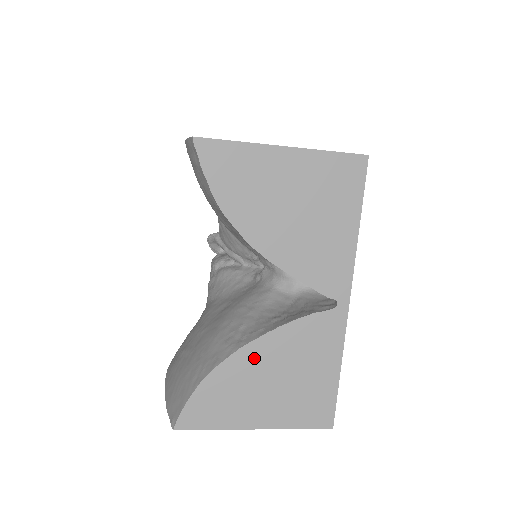
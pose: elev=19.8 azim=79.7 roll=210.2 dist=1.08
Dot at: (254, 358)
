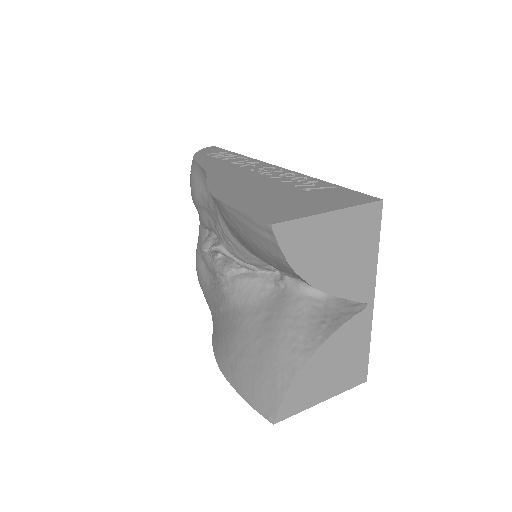
Dot at: (320, 359)
